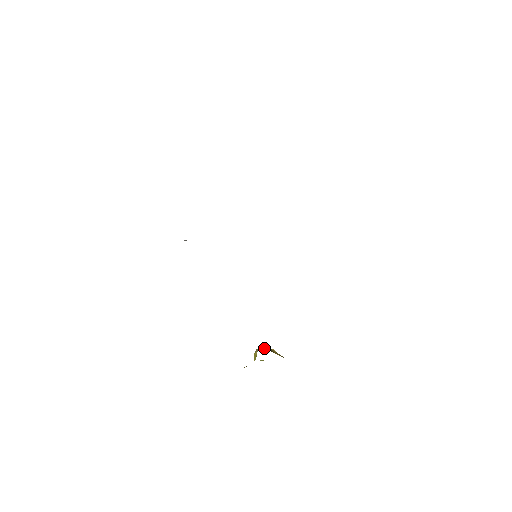
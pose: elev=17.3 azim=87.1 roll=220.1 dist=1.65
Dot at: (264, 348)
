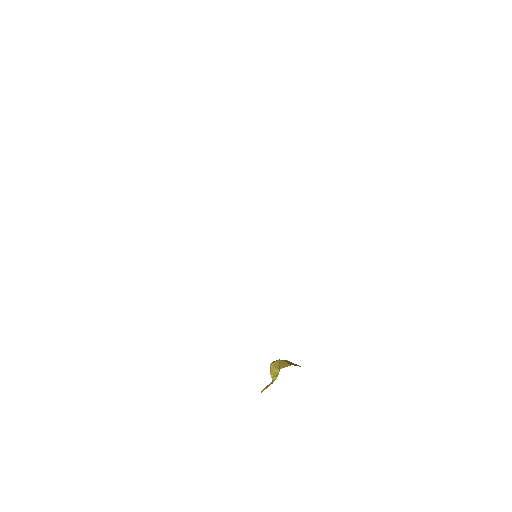
Dot at: (282, 362)
